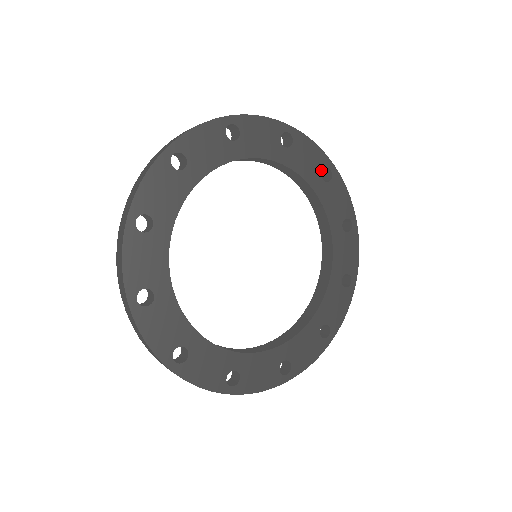
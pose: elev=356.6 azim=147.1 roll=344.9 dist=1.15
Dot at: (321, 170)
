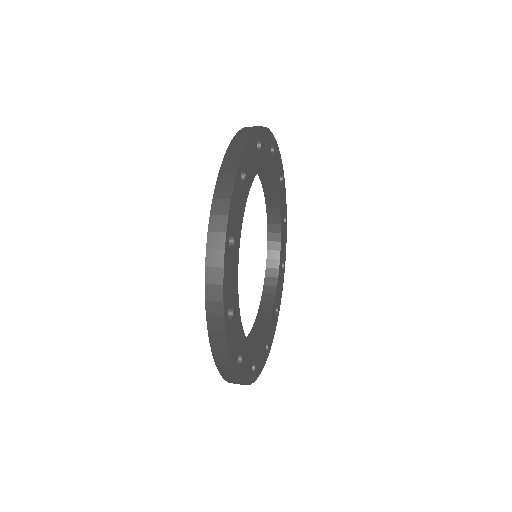
Dot at: (284, 214)
